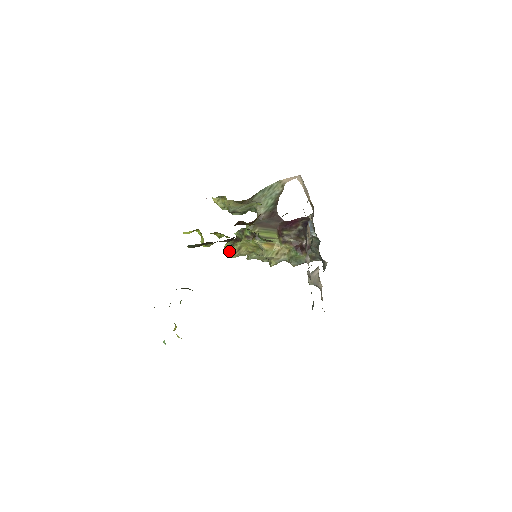
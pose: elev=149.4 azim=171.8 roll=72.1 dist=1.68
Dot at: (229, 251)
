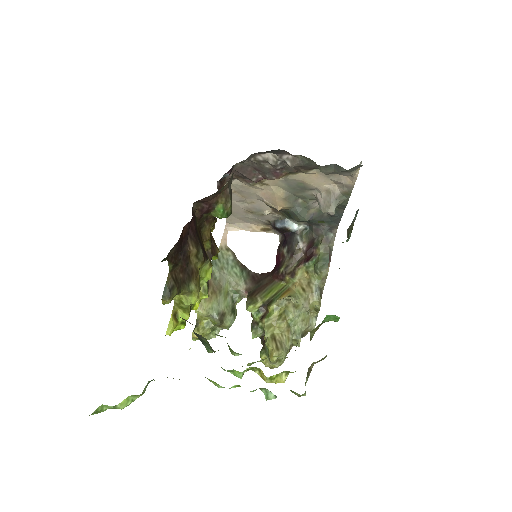
Dot at: (268, 353)
